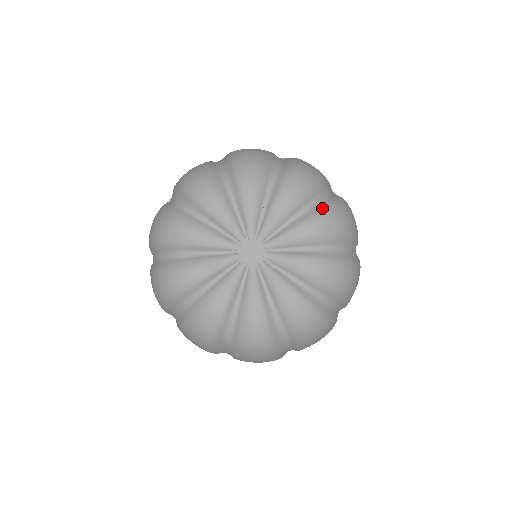
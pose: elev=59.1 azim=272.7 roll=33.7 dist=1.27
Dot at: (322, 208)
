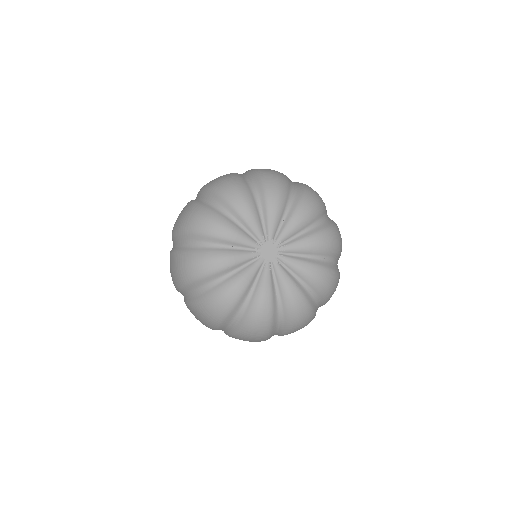
Dot at: (328, 266)
